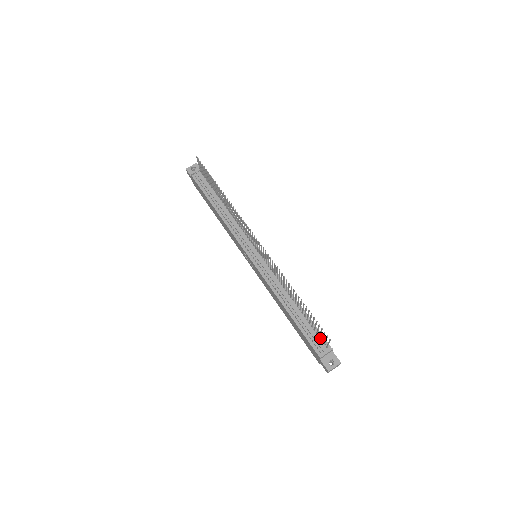
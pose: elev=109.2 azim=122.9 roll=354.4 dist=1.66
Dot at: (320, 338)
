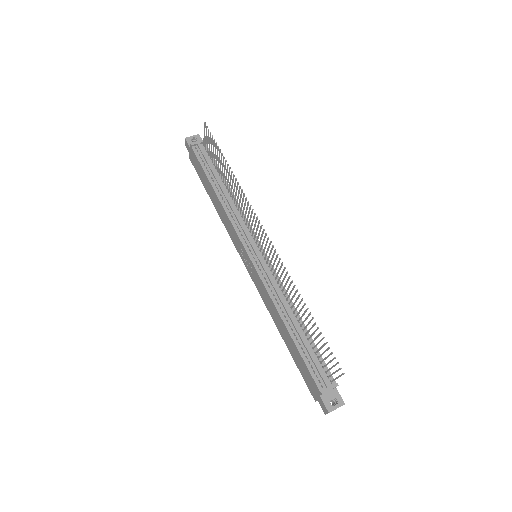
Dot at: (324, 369)
